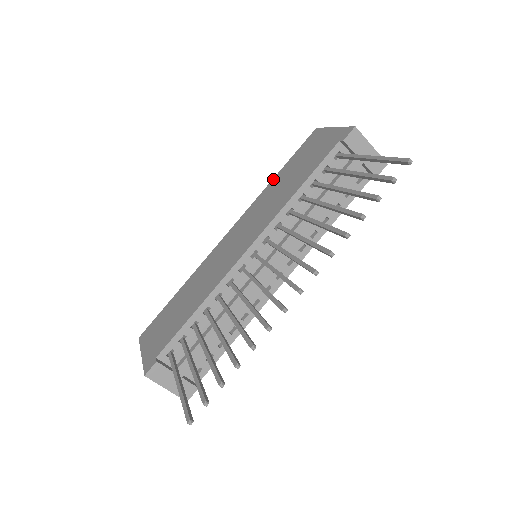
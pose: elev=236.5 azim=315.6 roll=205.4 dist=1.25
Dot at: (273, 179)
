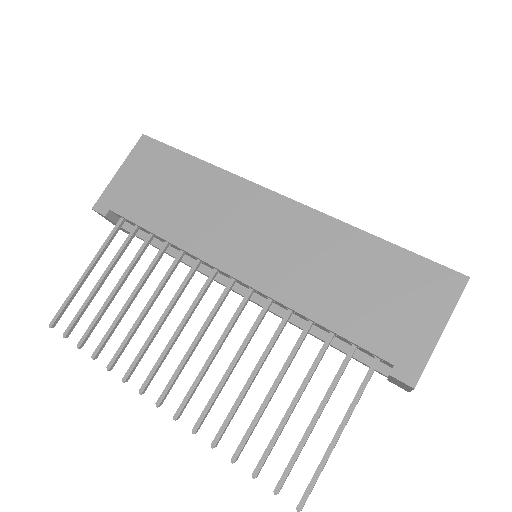
Dot at: (367, 235)
